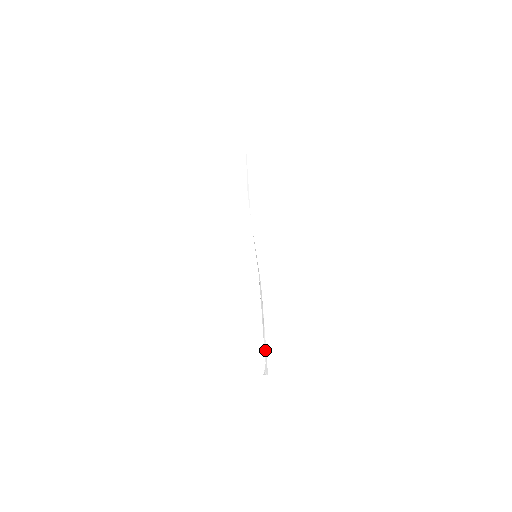
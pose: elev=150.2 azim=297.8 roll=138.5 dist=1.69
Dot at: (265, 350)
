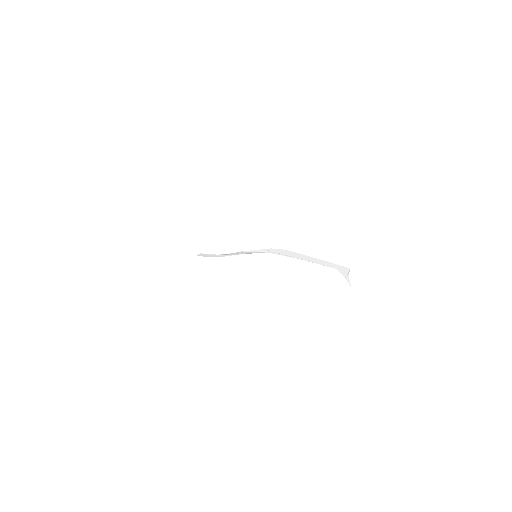
Dot at: (323, 263)
